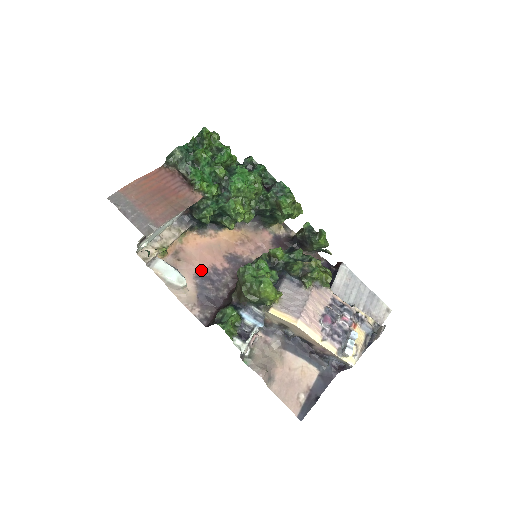
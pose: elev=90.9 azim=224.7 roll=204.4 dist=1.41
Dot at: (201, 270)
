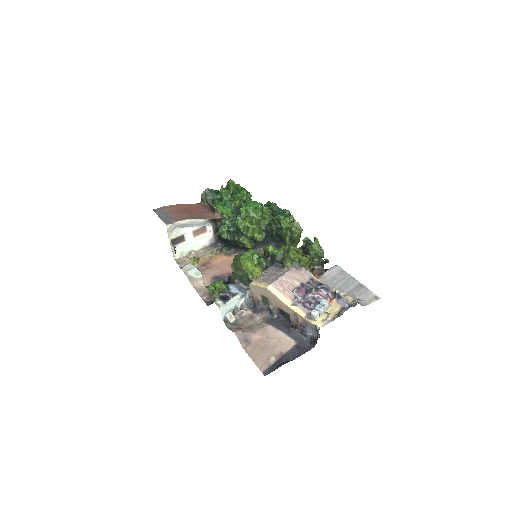
Dot at: (219, 274)
